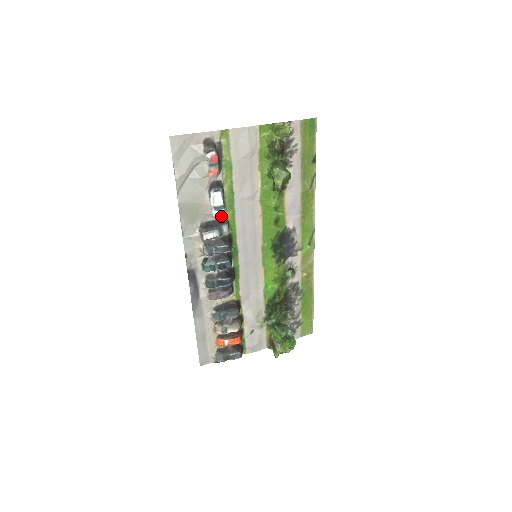
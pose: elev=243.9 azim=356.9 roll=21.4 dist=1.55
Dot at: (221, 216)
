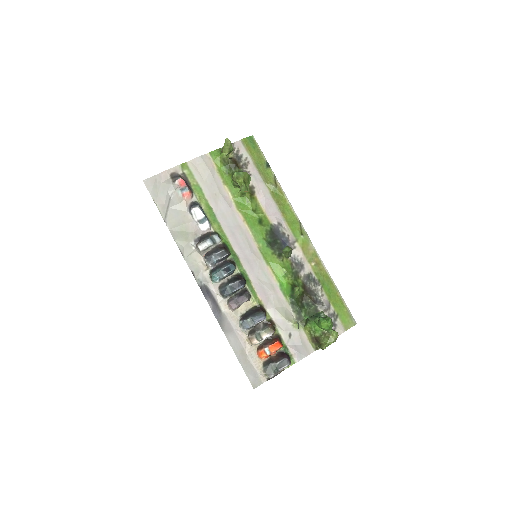
Dot at: (209, 229)
